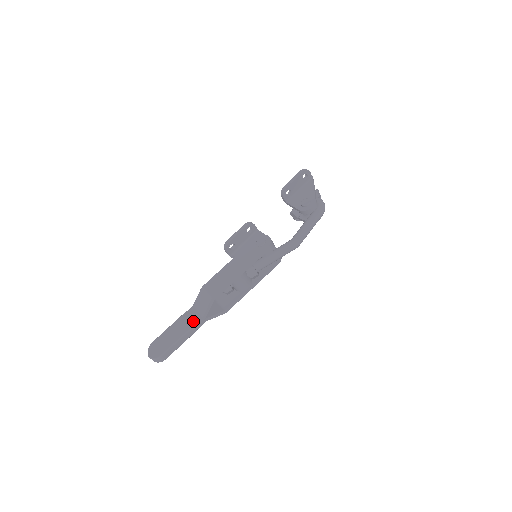
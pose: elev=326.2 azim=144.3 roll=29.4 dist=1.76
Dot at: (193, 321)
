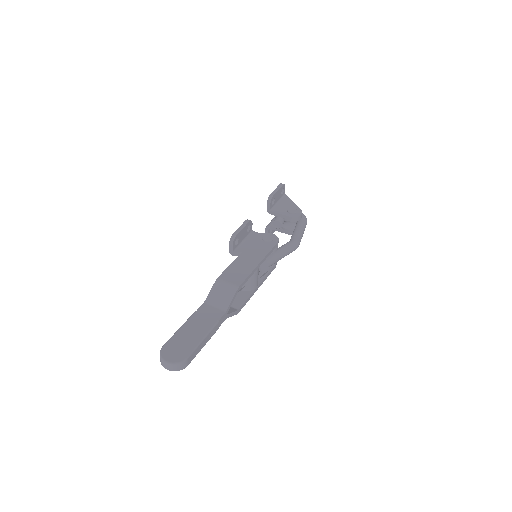
Dot at: (215, 316)
